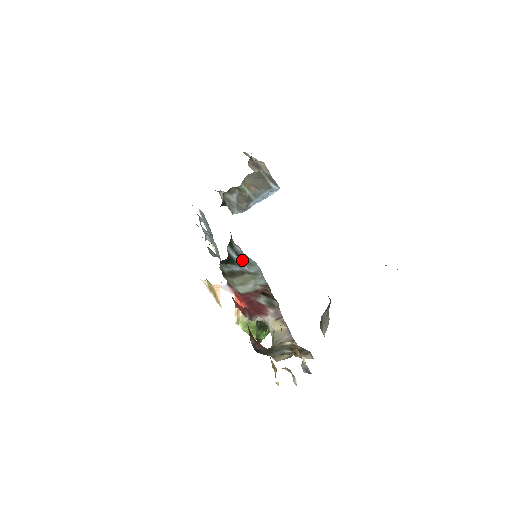
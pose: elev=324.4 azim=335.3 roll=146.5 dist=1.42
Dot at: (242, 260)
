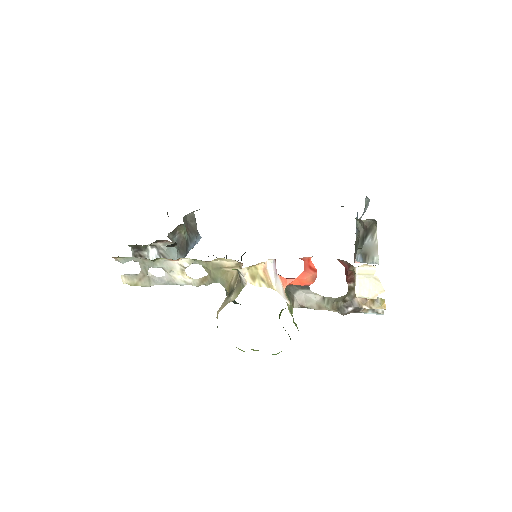
Dot at: occluded
